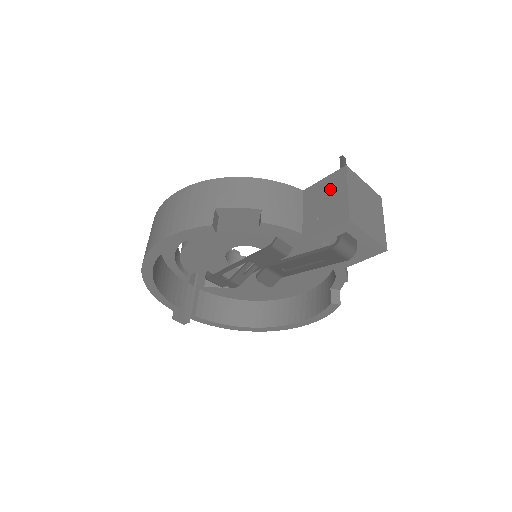
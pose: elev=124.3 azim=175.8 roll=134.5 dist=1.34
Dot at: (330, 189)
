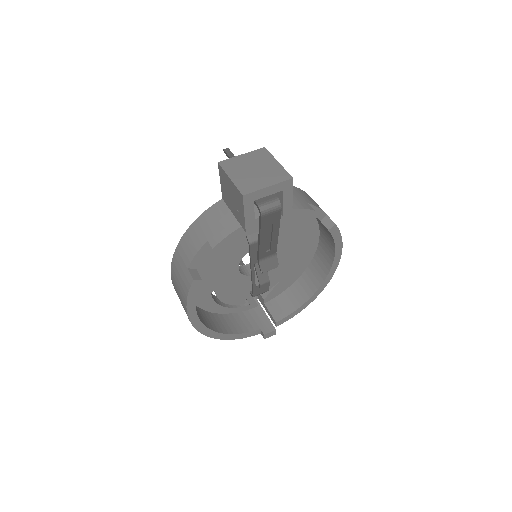
Dot at: (226, 185)
